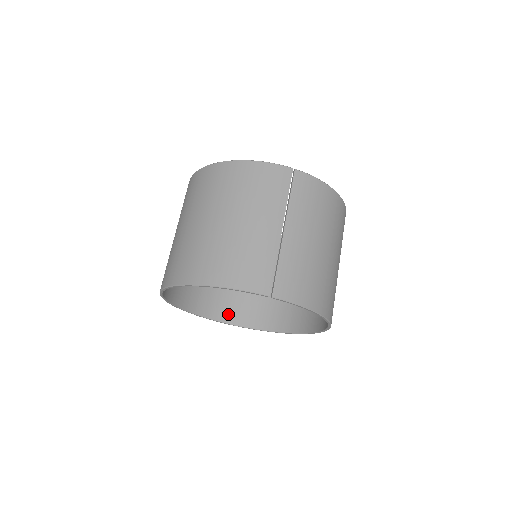
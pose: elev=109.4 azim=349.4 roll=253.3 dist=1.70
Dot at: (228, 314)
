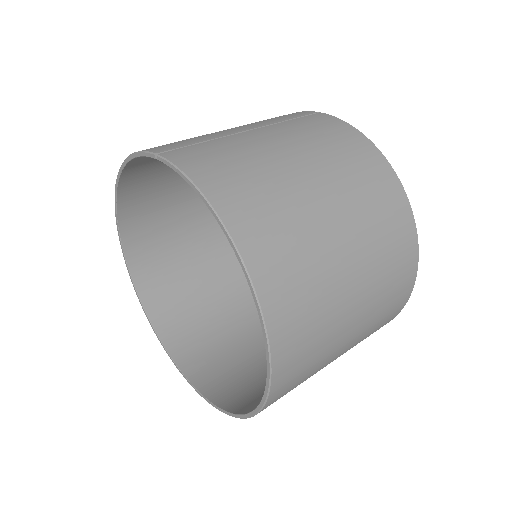
Dot at: (208, 379)
